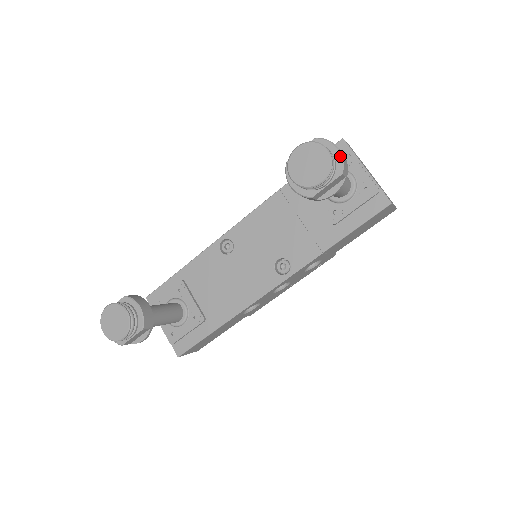
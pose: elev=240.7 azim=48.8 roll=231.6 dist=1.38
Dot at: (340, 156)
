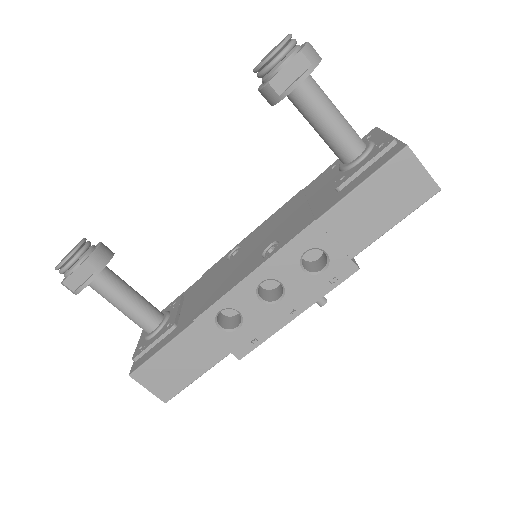
Dot at: (306, 43)
